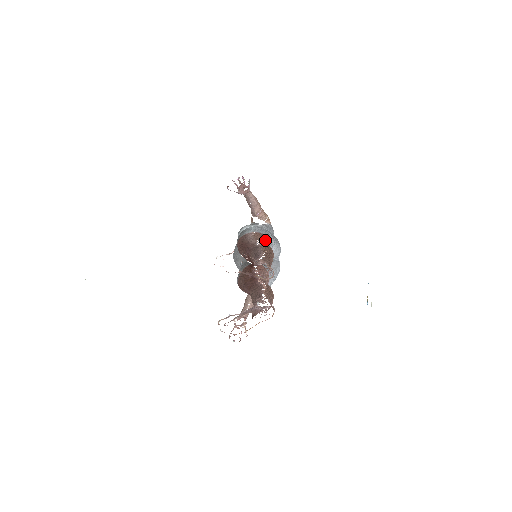
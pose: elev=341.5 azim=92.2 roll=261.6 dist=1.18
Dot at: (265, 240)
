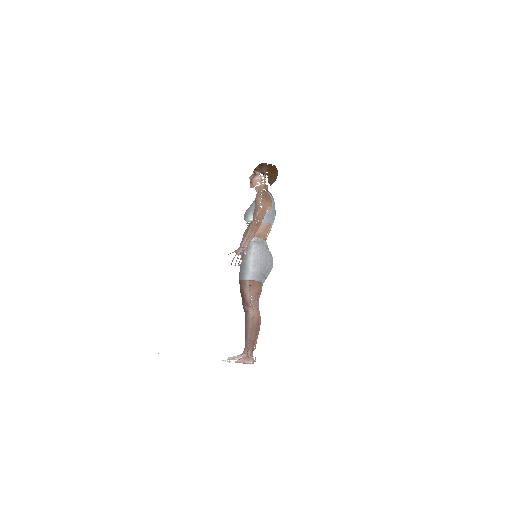
Dot at: (257, 288)
